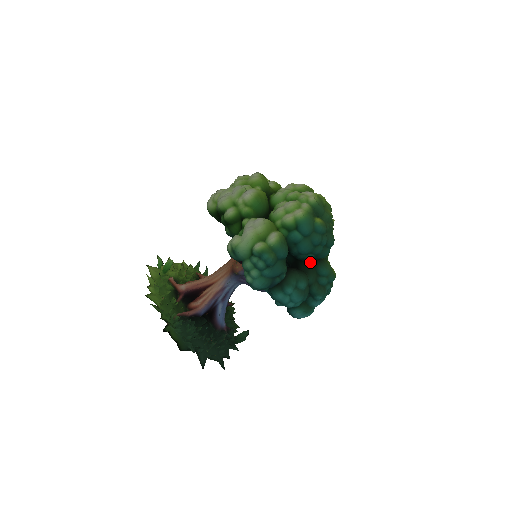
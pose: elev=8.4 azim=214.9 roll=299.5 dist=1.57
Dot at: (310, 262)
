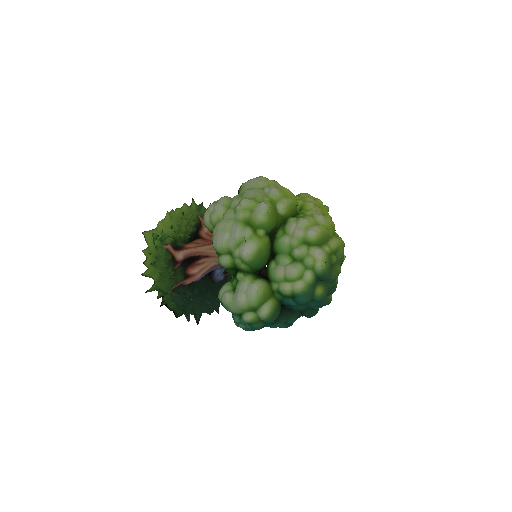
Dot at: occluded
